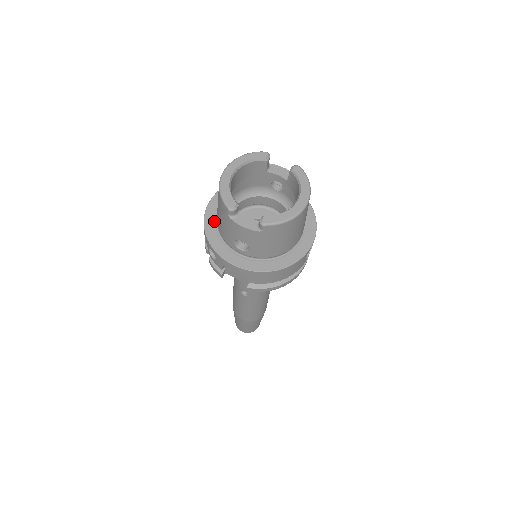
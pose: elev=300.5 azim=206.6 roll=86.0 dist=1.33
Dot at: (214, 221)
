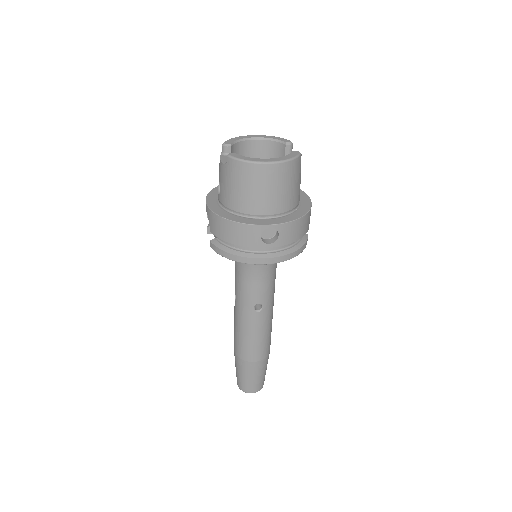
Dot at: occluded
